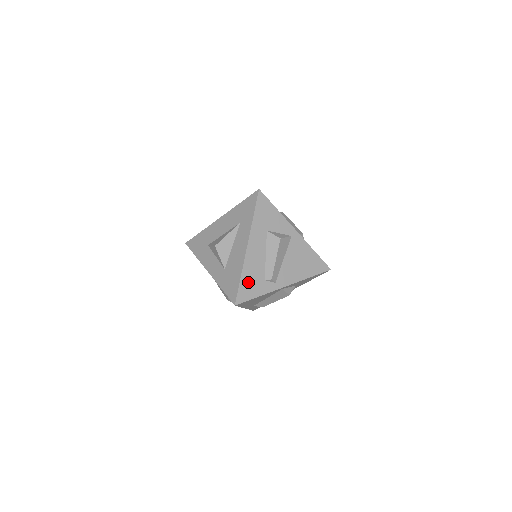
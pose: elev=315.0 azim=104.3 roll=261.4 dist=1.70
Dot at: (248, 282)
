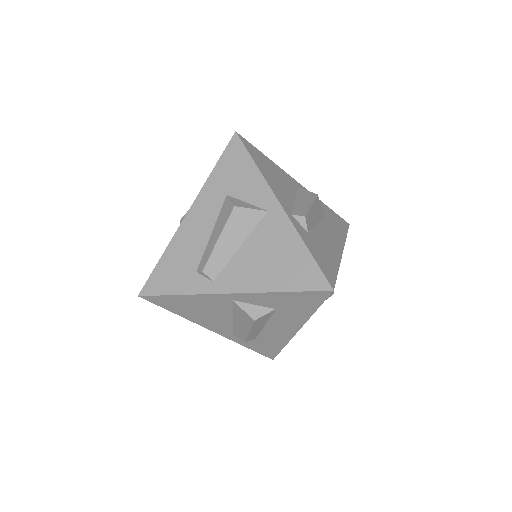
Dot at: (170, 267)
